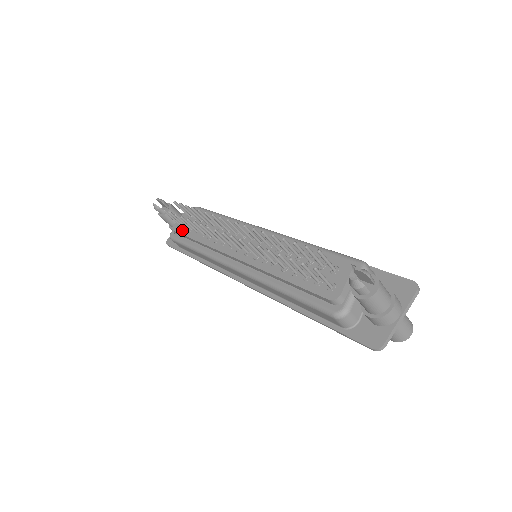
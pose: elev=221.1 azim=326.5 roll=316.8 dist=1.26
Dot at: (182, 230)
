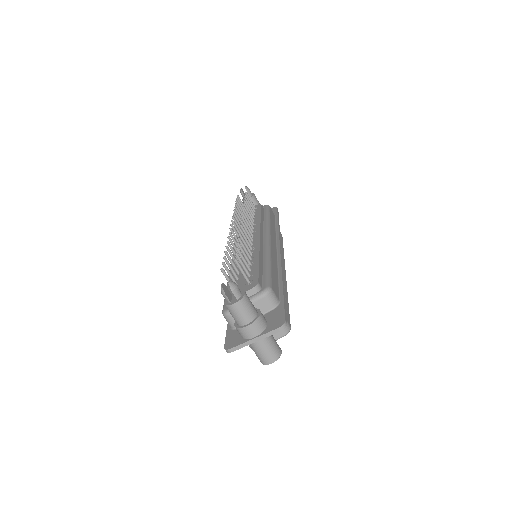
Dot at: occluded
